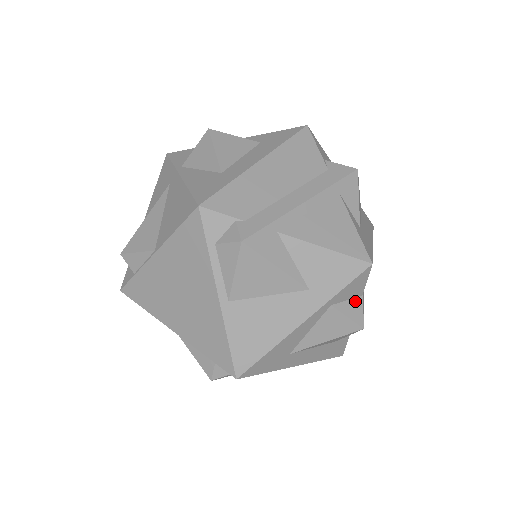
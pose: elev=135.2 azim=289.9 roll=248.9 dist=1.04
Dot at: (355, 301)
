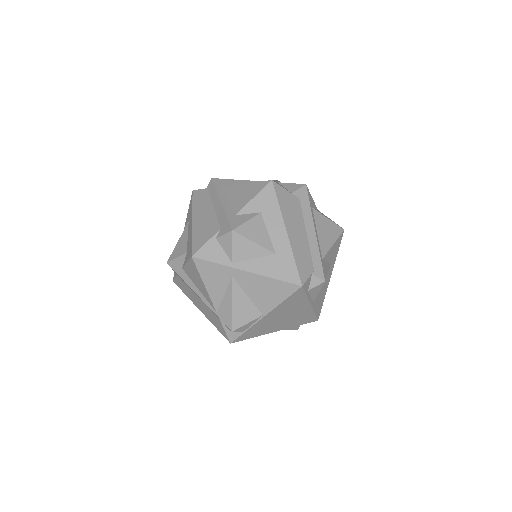
Dot at: occluded
